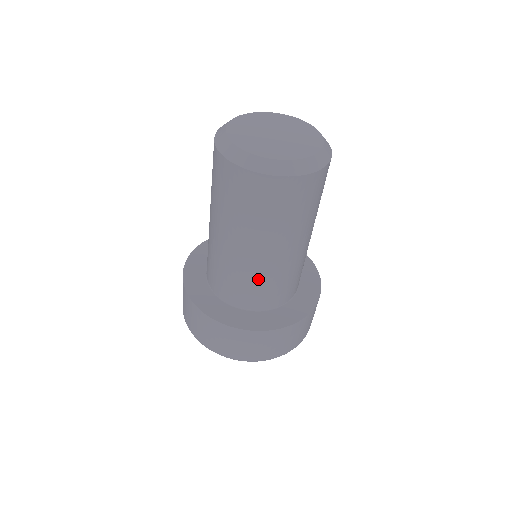
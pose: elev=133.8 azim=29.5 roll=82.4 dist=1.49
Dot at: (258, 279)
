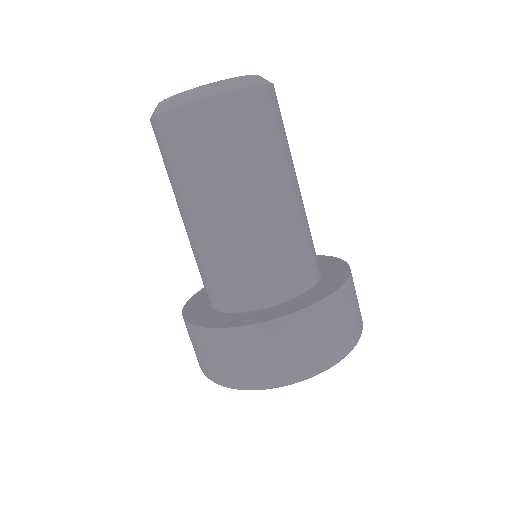
Dot at: (276, 244)
